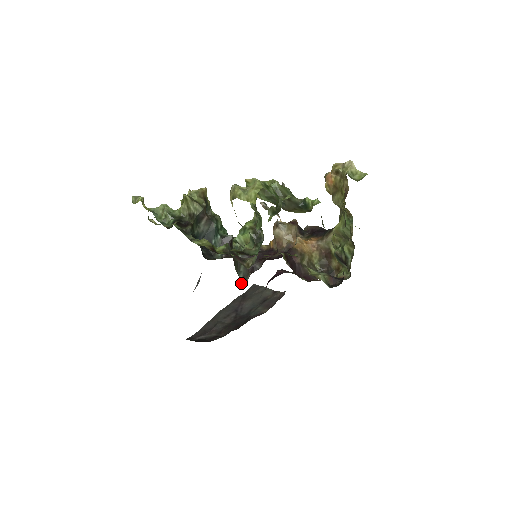
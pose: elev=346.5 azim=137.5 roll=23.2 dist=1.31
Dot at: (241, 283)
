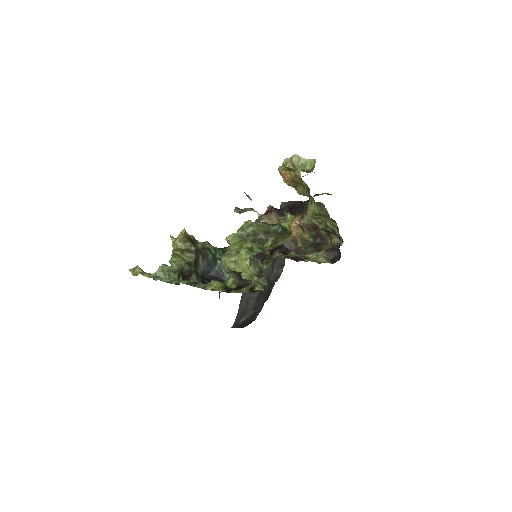
Dot at: occluded
